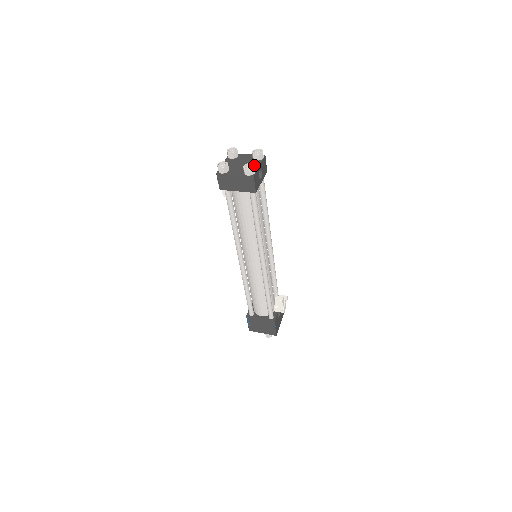
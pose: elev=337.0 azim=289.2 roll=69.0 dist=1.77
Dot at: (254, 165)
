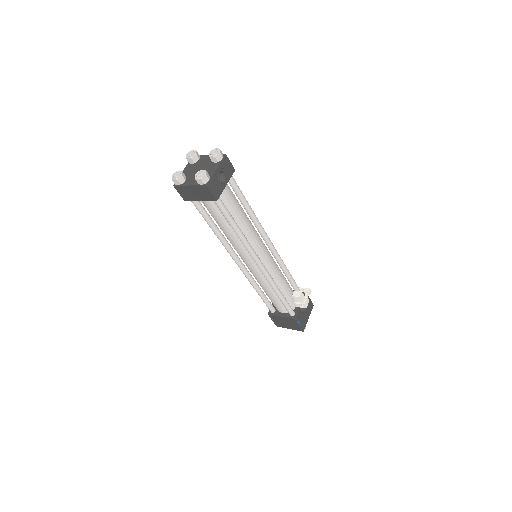
Dot at: (211, 169)
